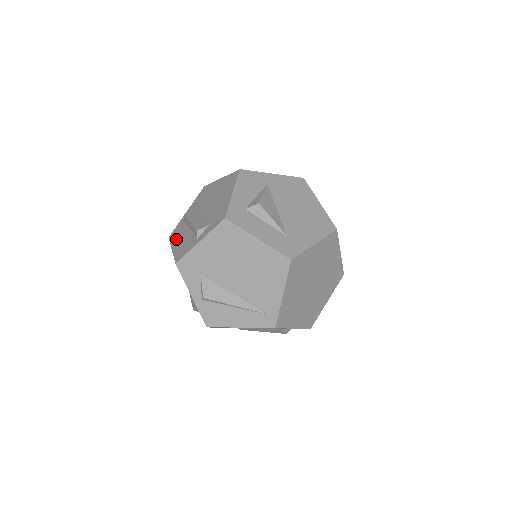
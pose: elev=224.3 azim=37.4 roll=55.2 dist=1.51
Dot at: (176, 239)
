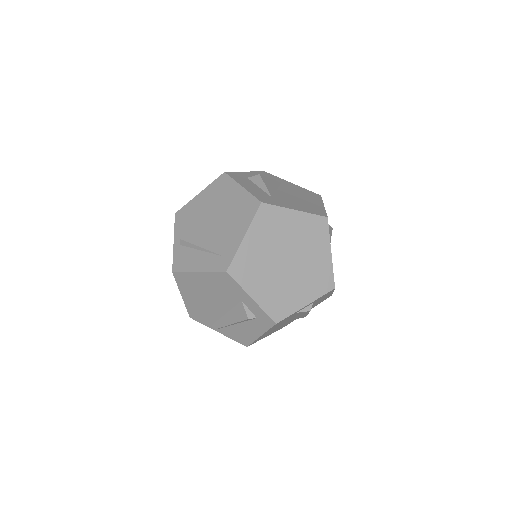
Dot at: occluded
